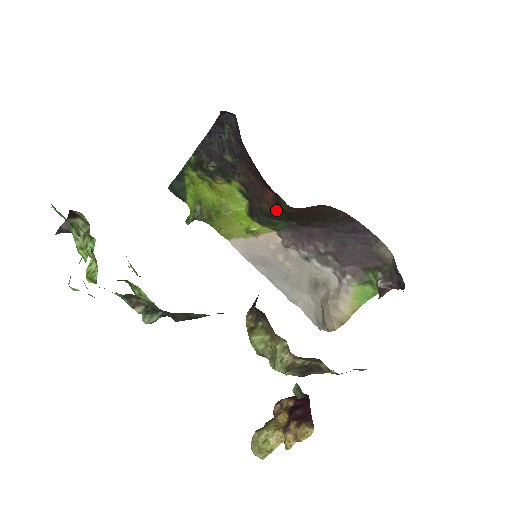
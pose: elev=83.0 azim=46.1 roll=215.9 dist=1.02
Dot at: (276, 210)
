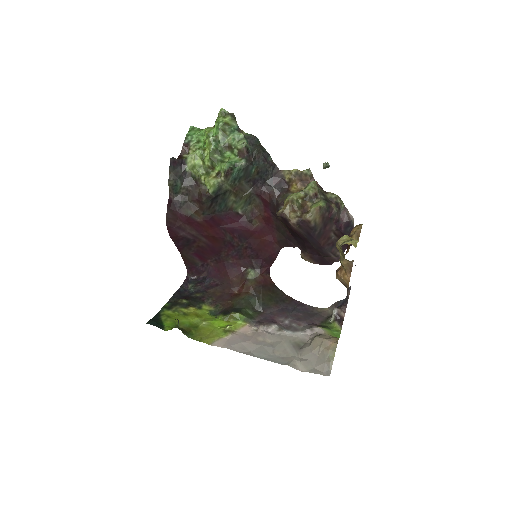
Dot at: (245, 295)
